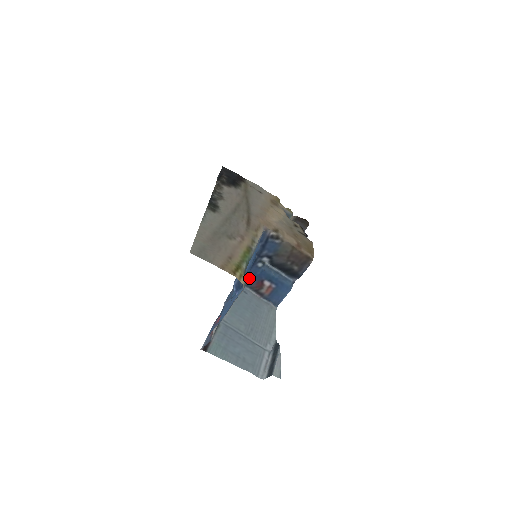
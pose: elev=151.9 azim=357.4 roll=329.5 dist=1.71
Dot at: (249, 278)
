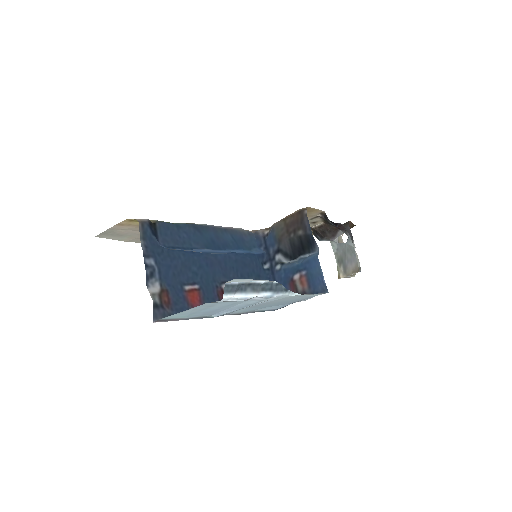
Dot at: occluded
